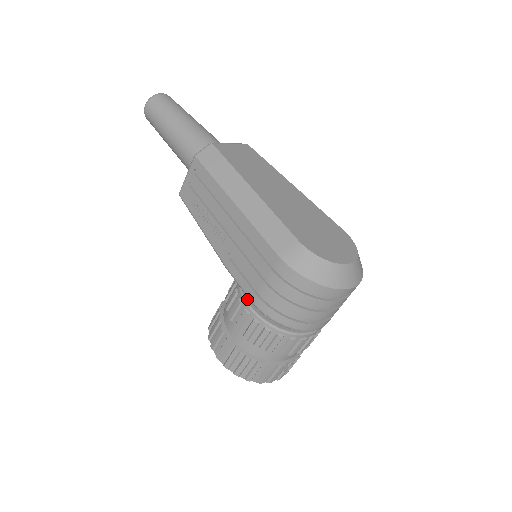
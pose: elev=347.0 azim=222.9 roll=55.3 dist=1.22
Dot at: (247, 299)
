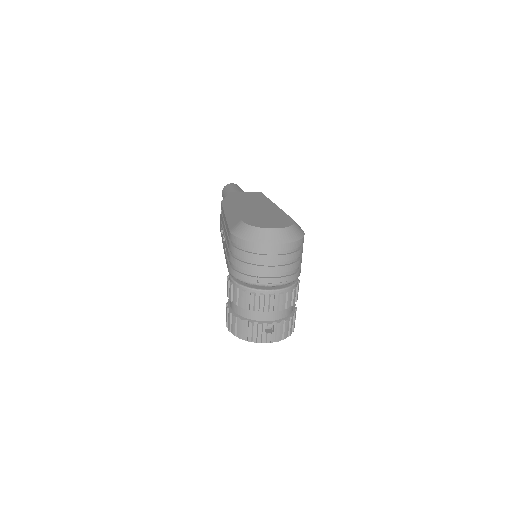
Dot at: occluded
